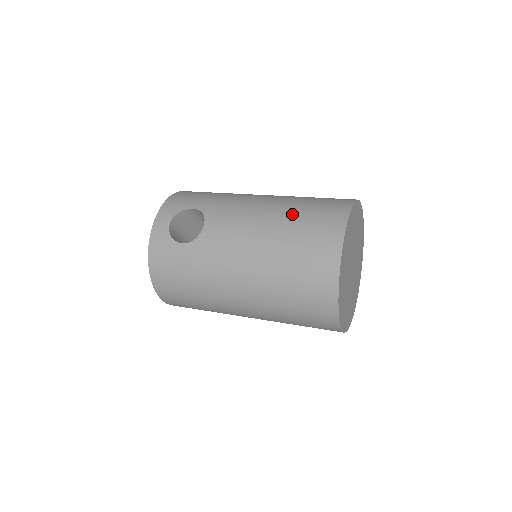
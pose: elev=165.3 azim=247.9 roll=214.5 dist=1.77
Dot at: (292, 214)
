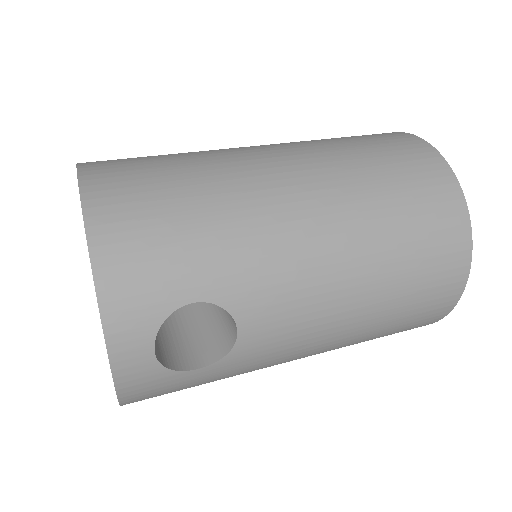
Dot at: (393, 260)
